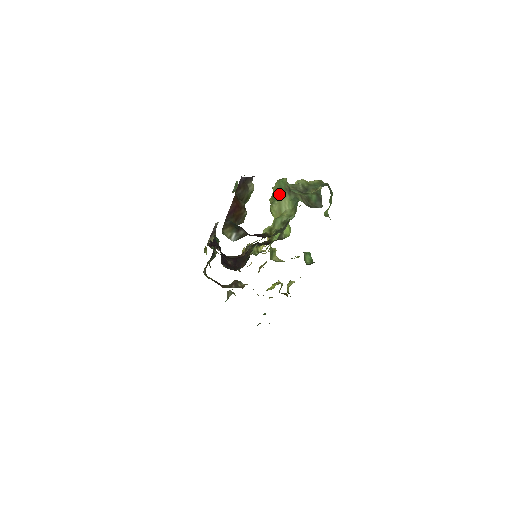
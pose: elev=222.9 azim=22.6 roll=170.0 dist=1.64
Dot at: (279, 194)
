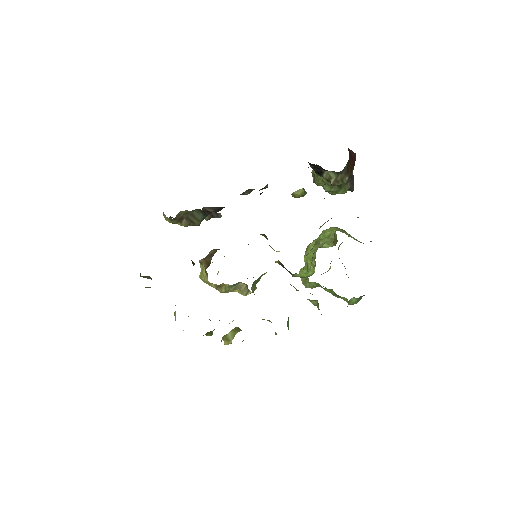
Dot at: occluded
